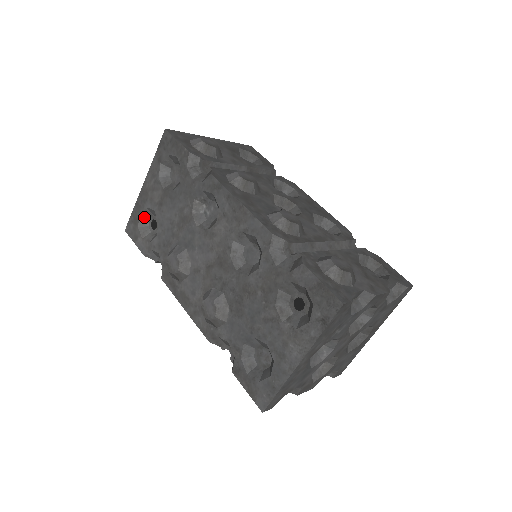
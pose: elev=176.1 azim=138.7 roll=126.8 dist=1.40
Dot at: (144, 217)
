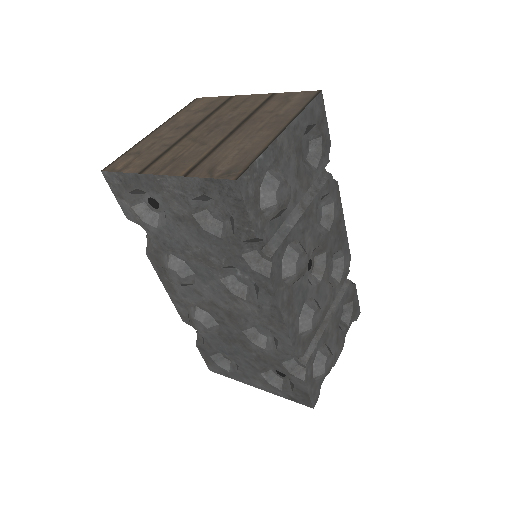
Dot at: occluded
